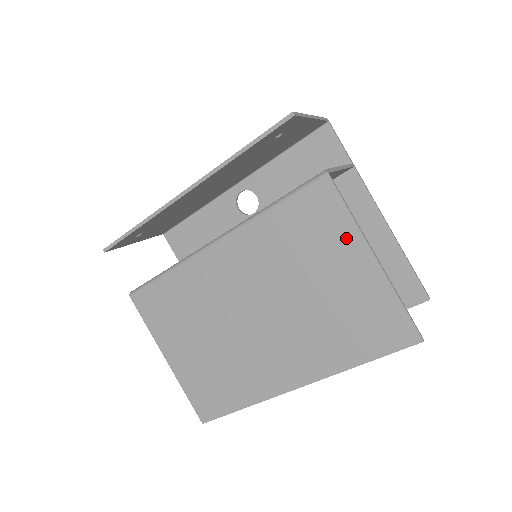
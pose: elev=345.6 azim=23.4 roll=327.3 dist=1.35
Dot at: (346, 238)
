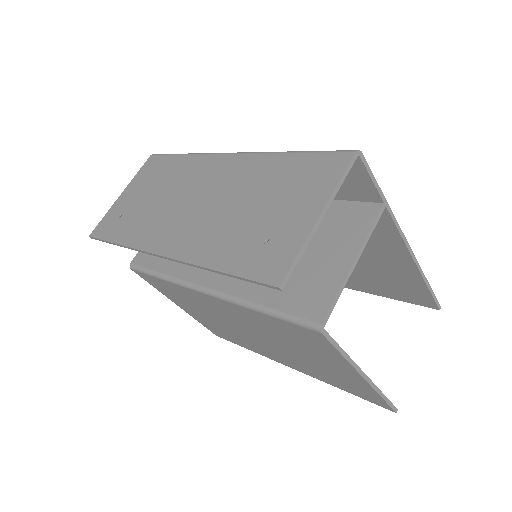
Dot at: (337, 360)
